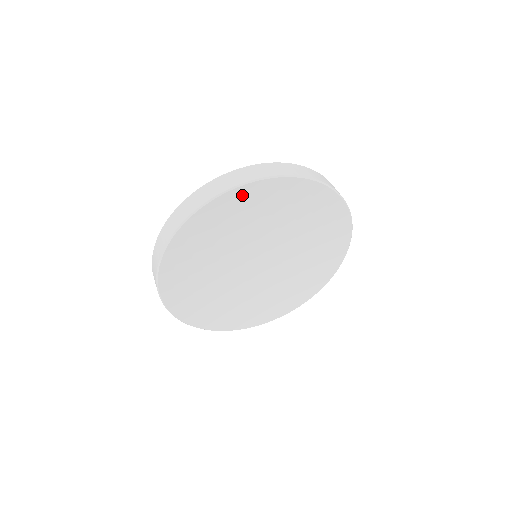
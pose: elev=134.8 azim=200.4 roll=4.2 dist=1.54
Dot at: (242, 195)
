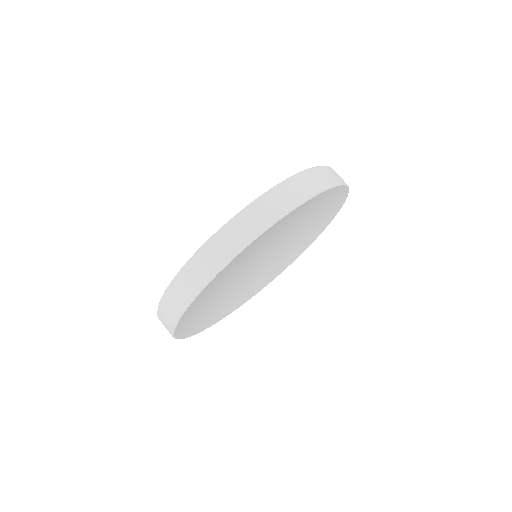
Dot at: (249, 247)
